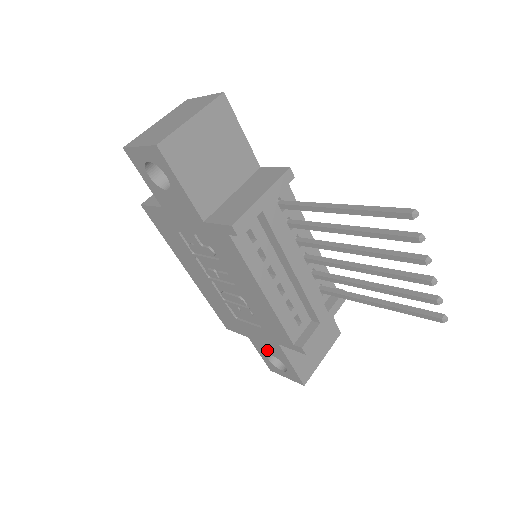
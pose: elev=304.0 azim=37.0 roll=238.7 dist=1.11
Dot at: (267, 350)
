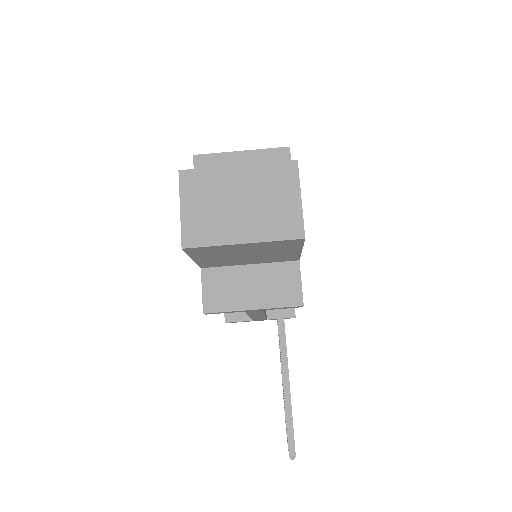
Dot at: occluded
